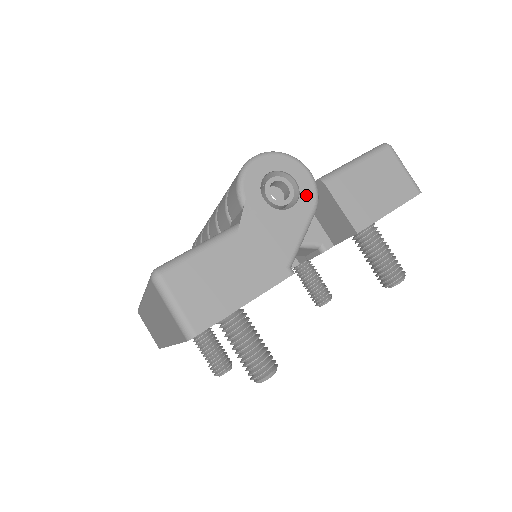
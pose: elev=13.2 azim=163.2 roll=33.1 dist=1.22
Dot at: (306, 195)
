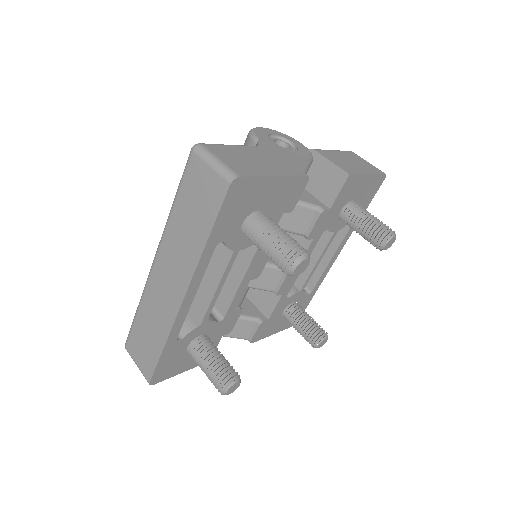
Dot at: (303, 150)
